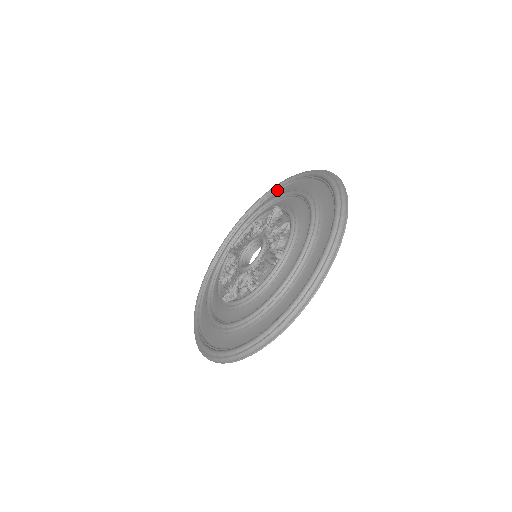
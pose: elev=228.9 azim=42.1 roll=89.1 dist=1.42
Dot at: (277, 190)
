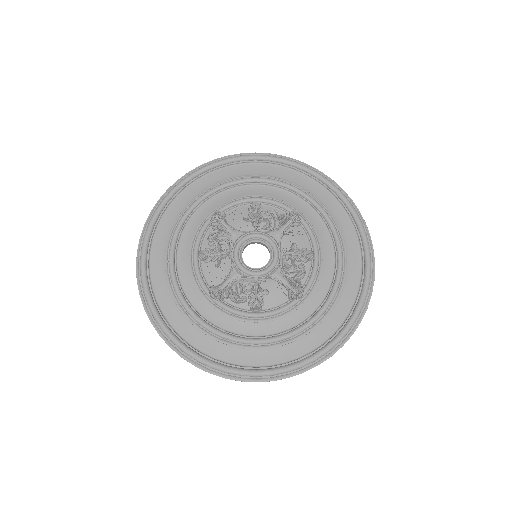
Dot at: (285, 166)
